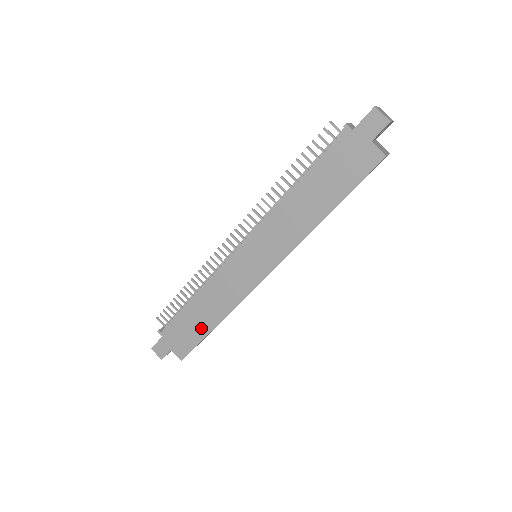
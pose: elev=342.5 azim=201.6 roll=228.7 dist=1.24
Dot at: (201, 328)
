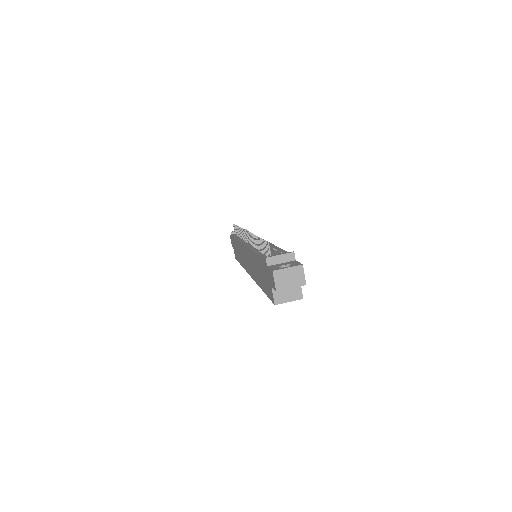
Dot at: (238, 256)
